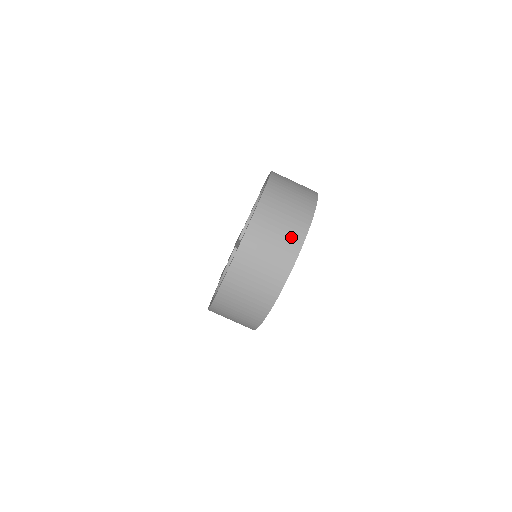
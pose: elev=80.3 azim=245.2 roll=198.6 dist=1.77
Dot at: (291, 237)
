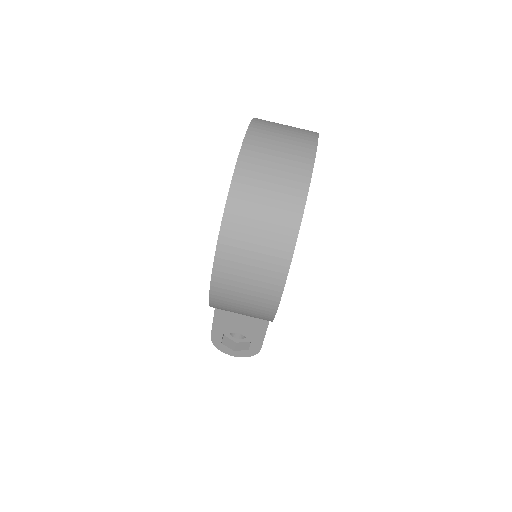
Dot at: (301, 137)
